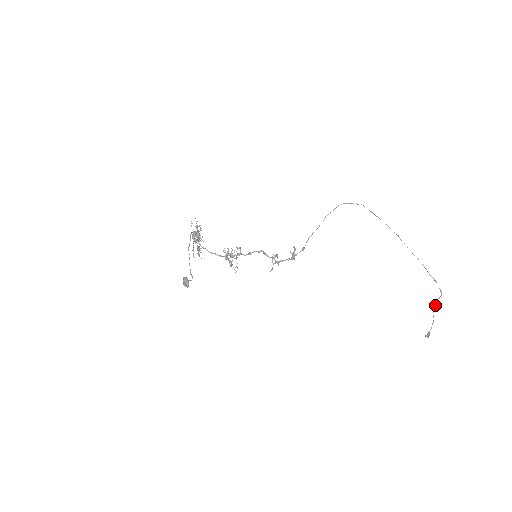
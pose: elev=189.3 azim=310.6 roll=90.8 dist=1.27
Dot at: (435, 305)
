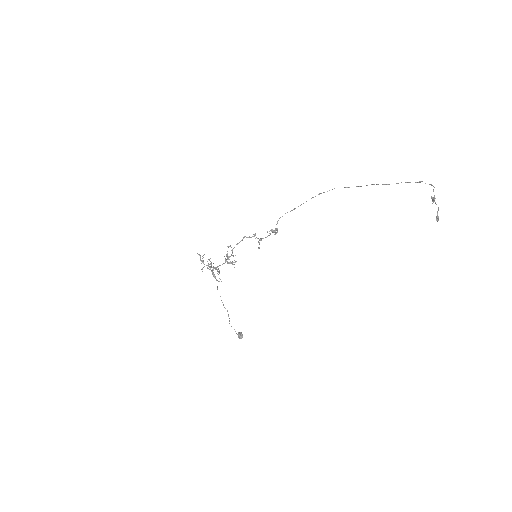
Dot at: (433, 197)
